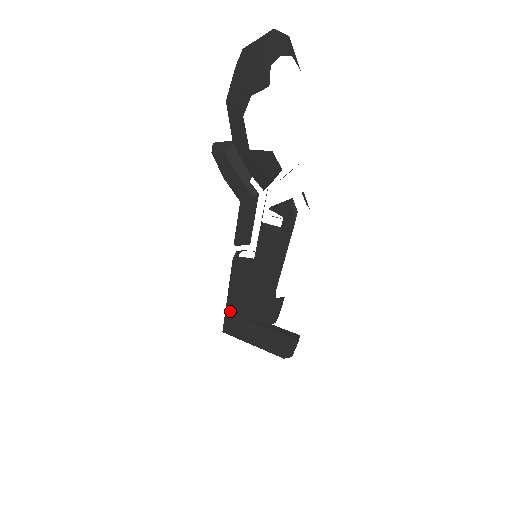
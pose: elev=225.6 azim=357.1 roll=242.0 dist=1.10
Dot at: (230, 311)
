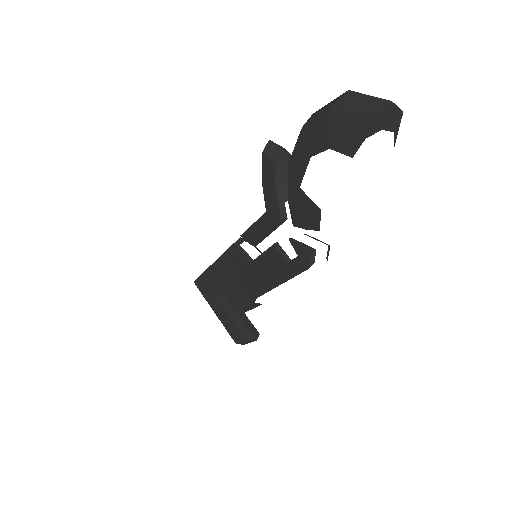
Dot at: (209, 275)
